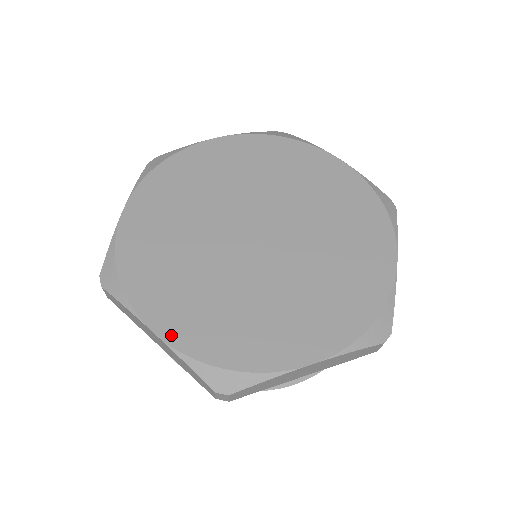
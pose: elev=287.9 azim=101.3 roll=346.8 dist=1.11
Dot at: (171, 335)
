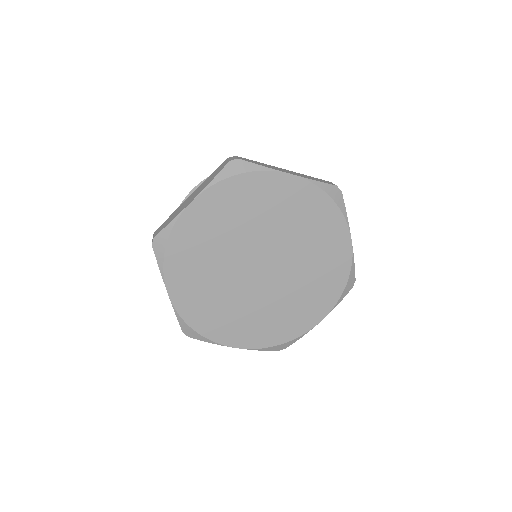
Dot at: (177, 301)
